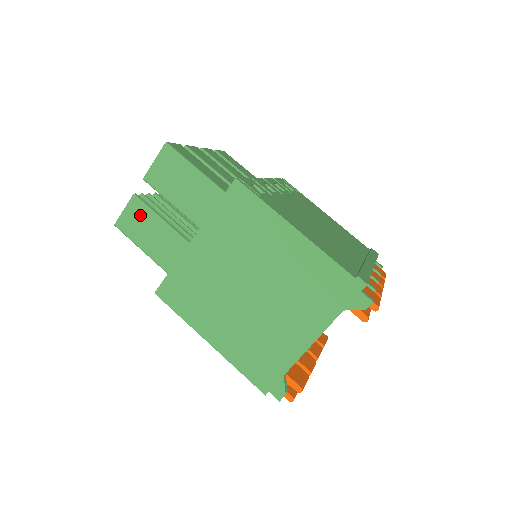
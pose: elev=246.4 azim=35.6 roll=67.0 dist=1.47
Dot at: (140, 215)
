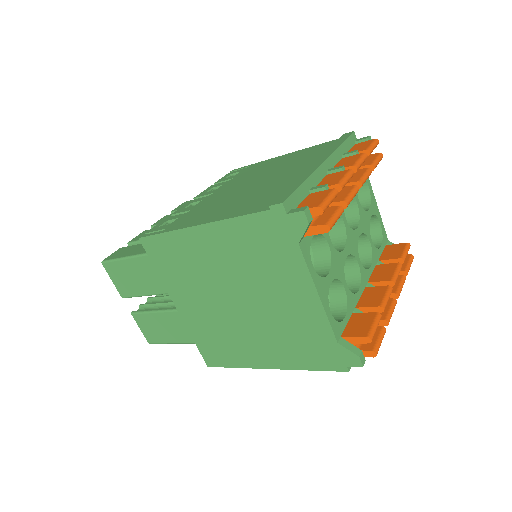
Dot at: (148, 322)
